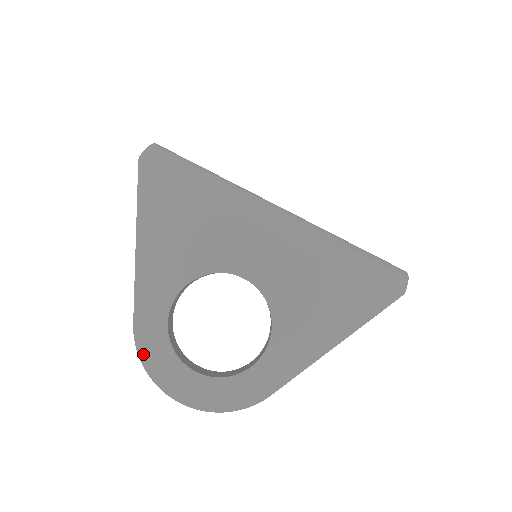
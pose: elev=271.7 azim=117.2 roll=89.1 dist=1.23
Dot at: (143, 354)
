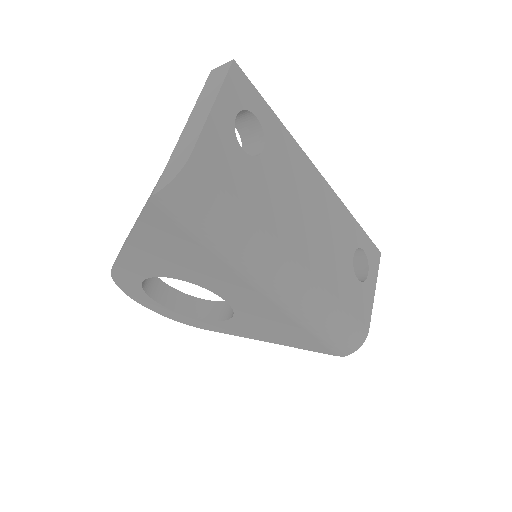
Dot at: (117, 280)
